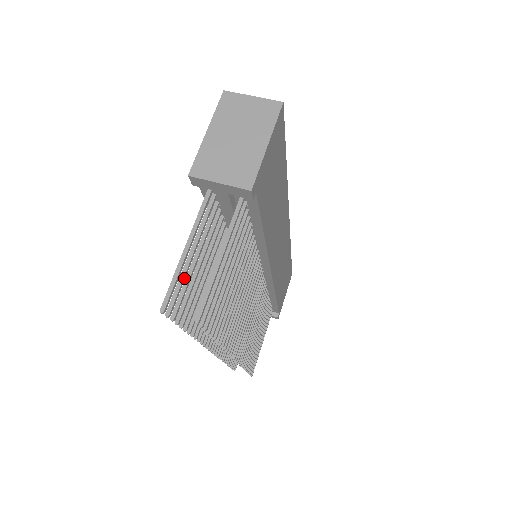
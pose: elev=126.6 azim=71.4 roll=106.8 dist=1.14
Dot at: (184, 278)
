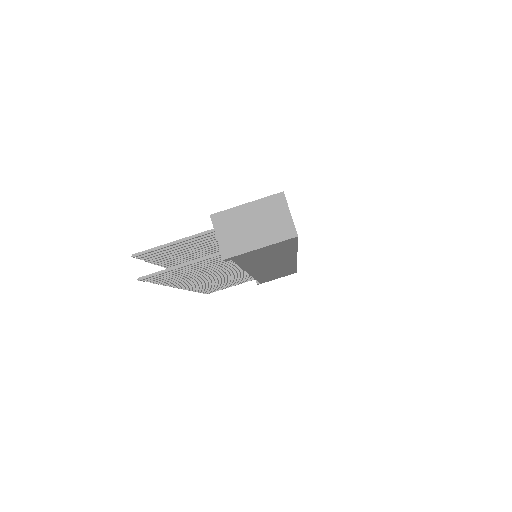
Dot at: (163, 250)
